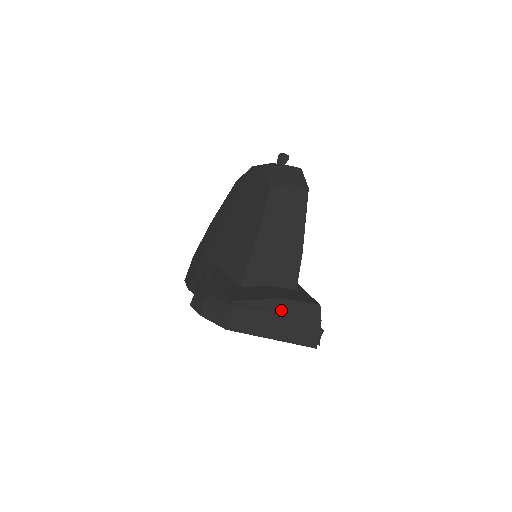
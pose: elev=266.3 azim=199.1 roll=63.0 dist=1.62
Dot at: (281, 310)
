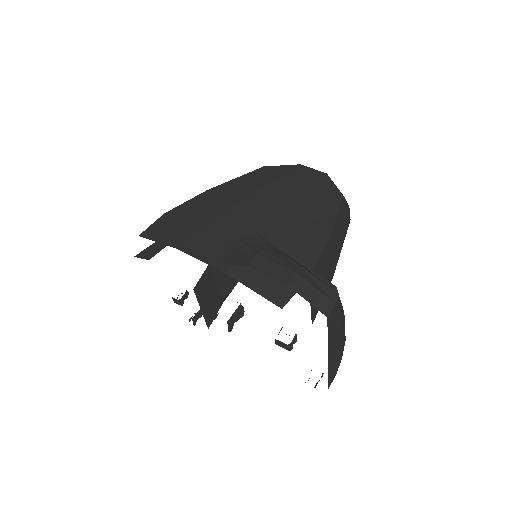
Dot at: (342, 326)
